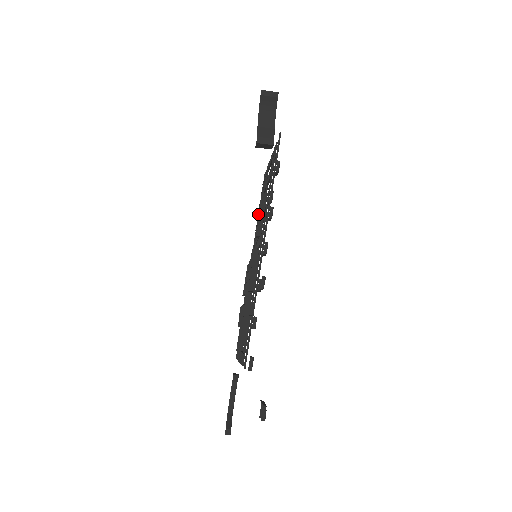
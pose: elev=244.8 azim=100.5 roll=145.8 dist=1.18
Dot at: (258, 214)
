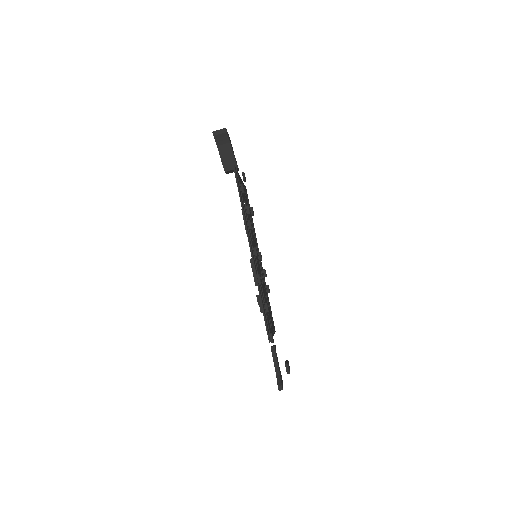
Dot at: occluded
